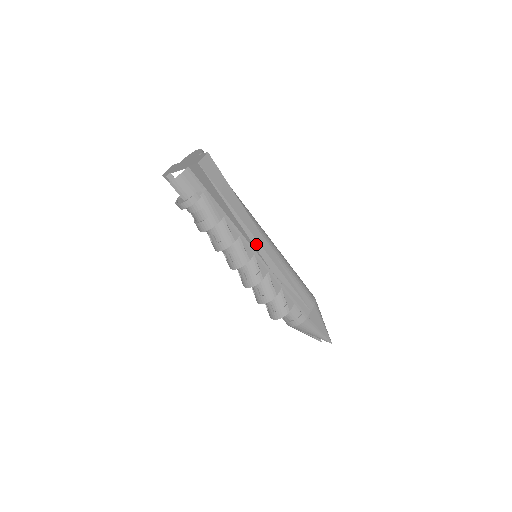
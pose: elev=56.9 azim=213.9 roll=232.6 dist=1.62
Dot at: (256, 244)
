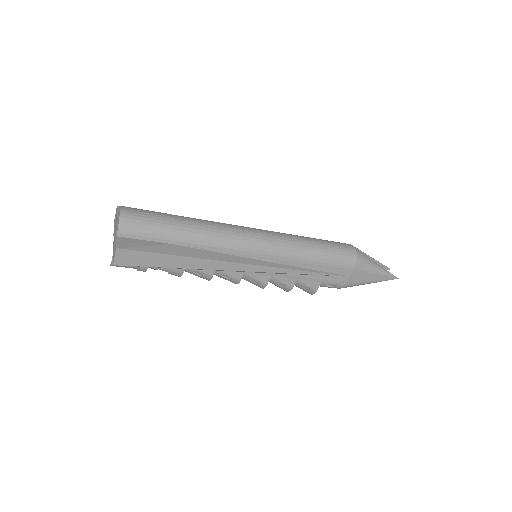
Dot at: (238, 271)
